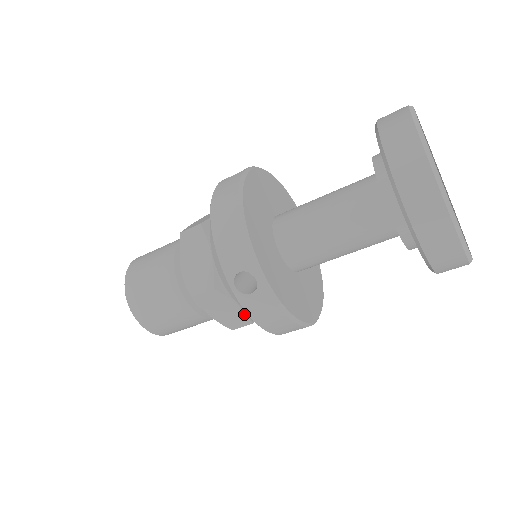
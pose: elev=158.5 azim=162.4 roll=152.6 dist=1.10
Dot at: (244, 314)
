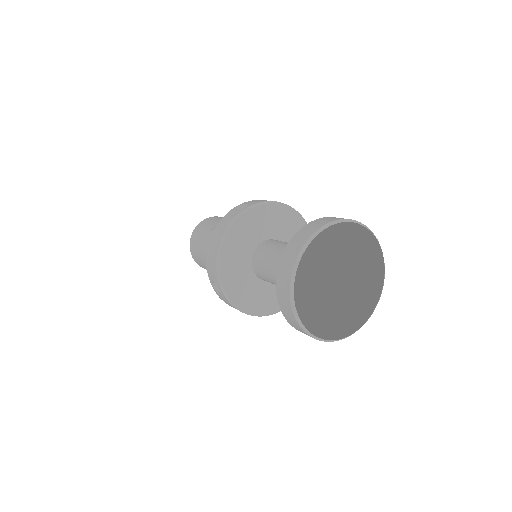
Dot at: occluded
